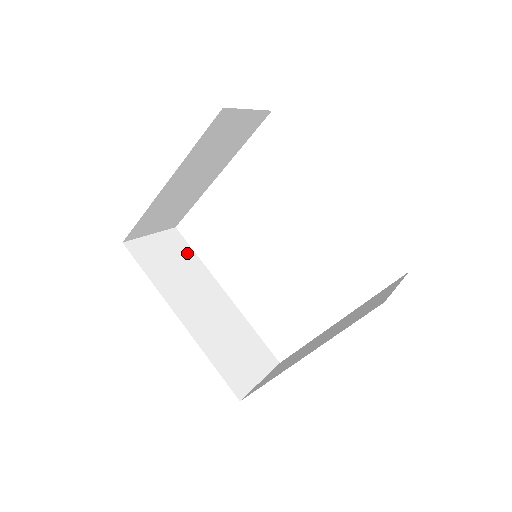
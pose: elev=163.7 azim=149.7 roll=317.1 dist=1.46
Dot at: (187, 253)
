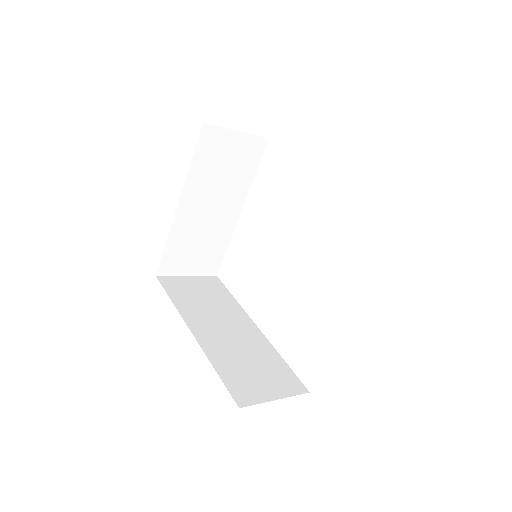
Dot at: (222, 293)
